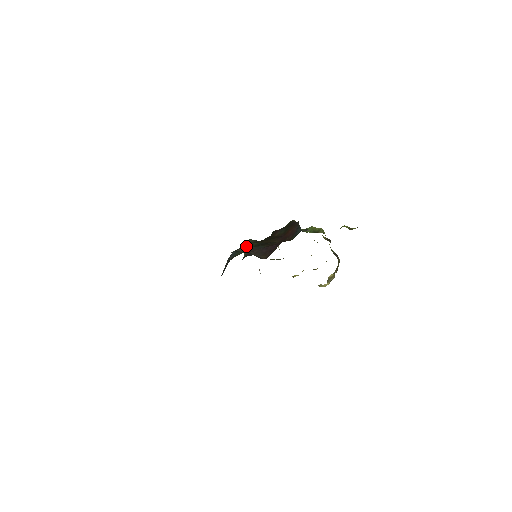
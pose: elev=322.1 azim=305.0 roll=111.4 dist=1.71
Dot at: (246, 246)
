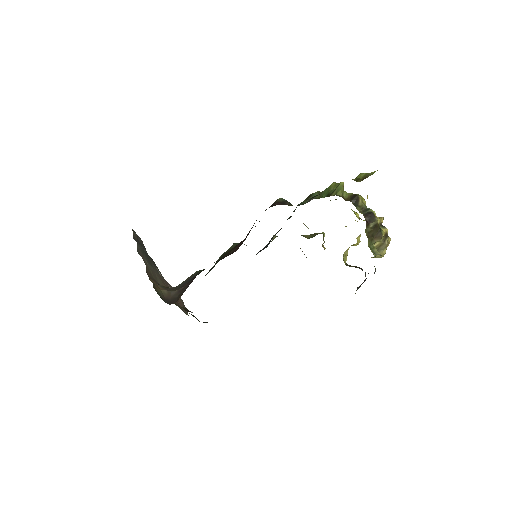
Dot at: (194, 273)
